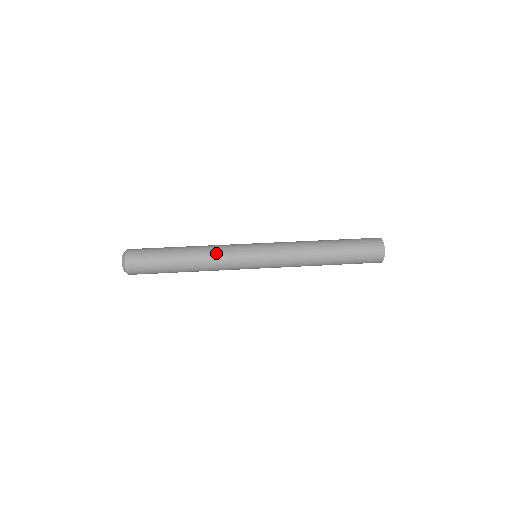
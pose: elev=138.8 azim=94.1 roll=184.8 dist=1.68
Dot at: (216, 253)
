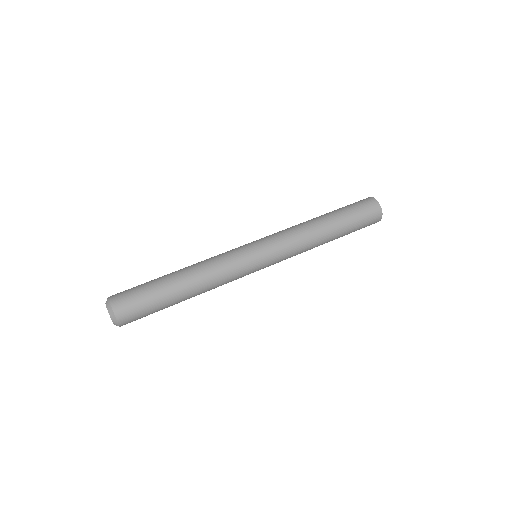
Dot at: (217, 270)
